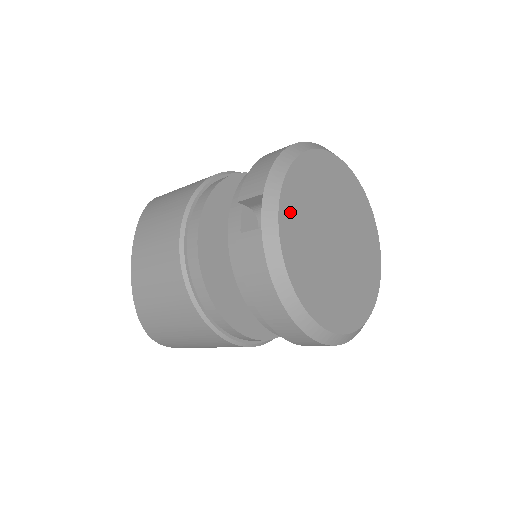
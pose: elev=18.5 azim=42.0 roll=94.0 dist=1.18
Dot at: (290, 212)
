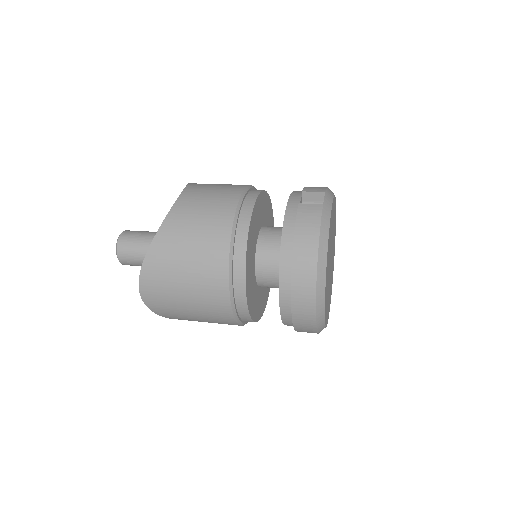
Dot at: (332, 213)
